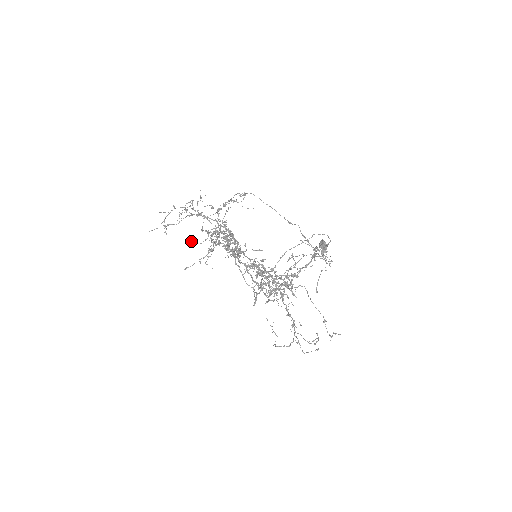
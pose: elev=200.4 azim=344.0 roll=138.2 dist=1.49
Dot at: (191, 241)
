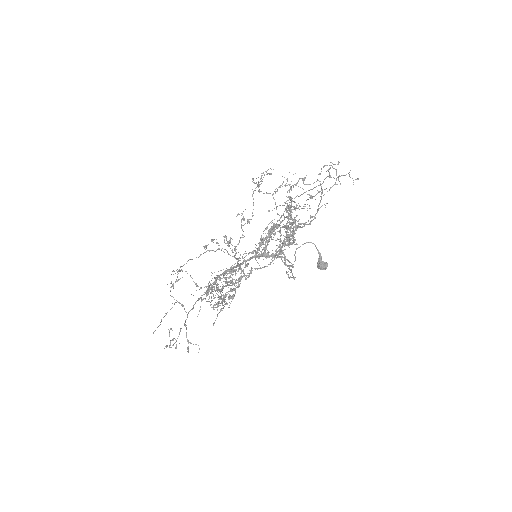
Dot at: occluded
